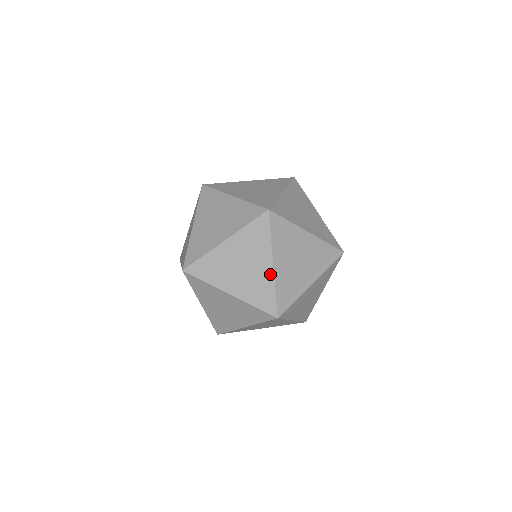
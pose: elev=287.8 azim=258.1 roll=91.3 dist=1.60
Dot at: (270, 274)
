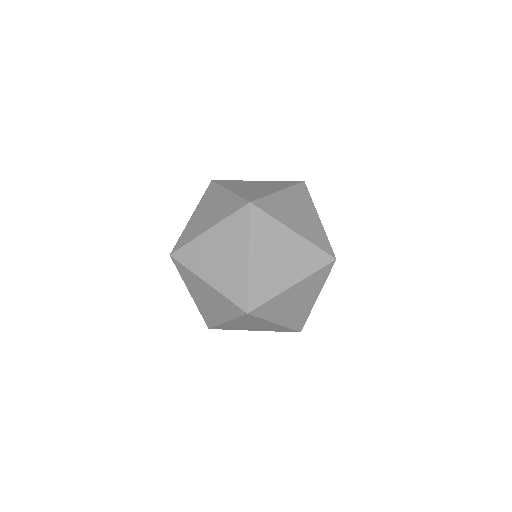
Dot at: (272, 192)
